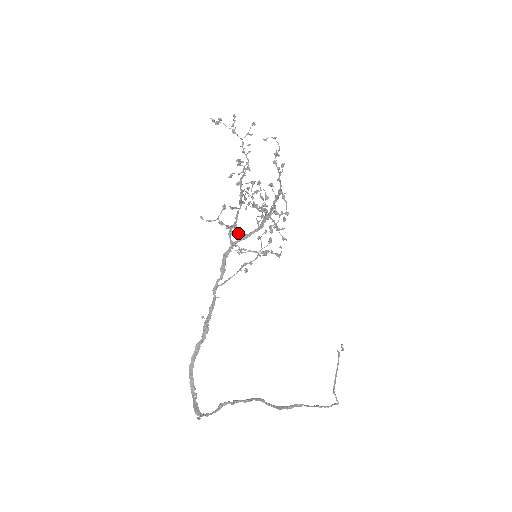
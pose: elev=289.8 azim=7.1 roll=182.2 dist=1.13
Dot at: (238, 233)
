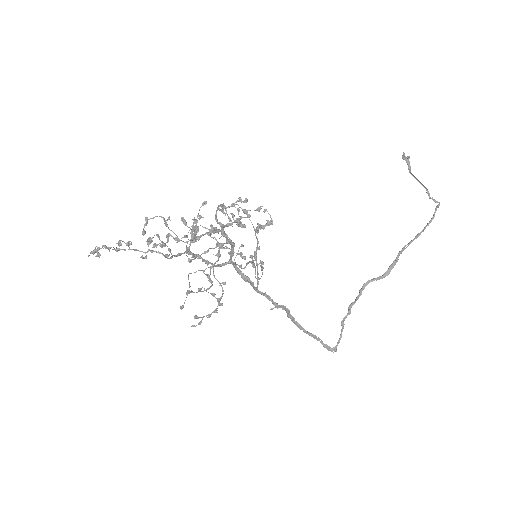
Dot at: (225, 284)
